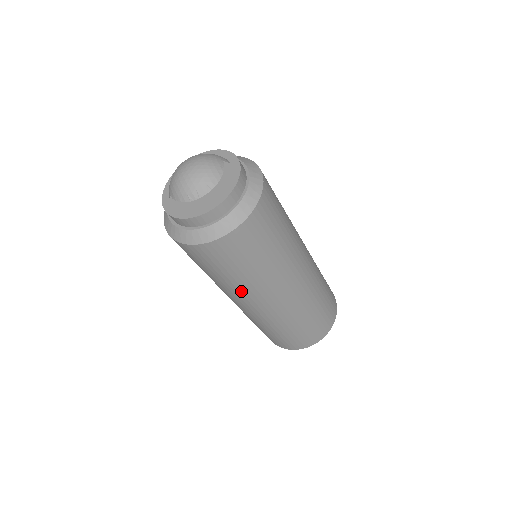
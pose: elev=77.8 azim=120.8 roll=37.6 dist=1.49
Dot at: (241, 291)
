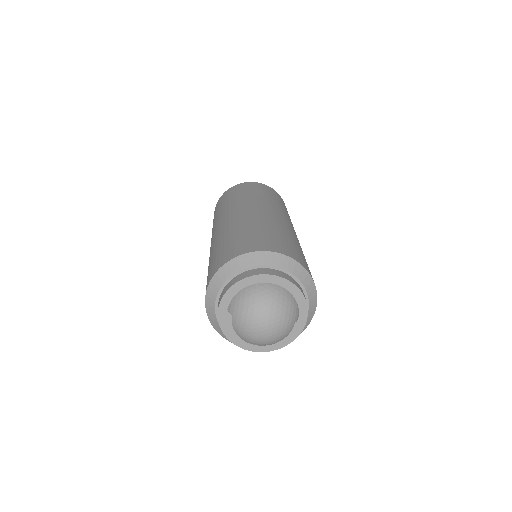
Dot at: occluded
